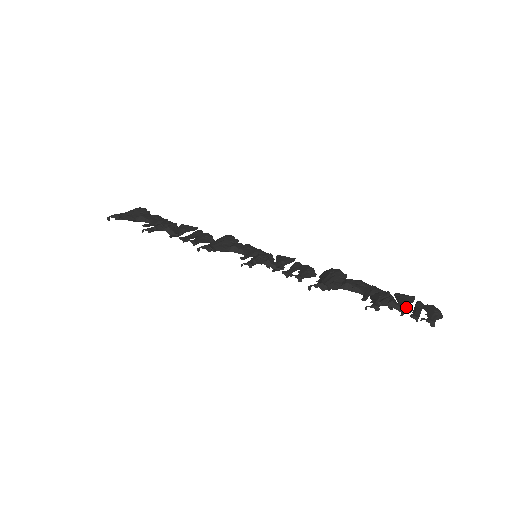
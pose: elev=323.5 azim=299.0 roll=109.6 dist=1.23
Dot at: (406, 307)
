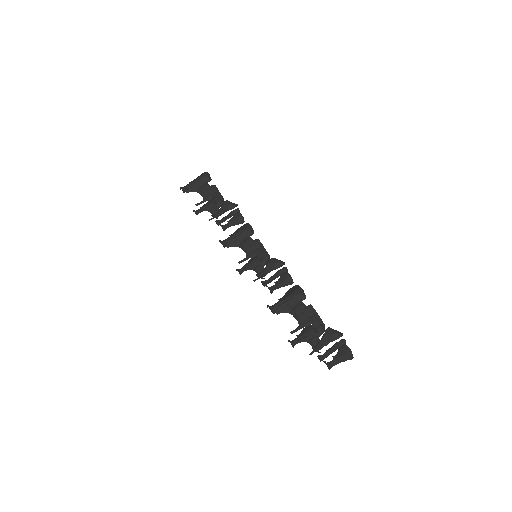
Dot at: (322, 346)
